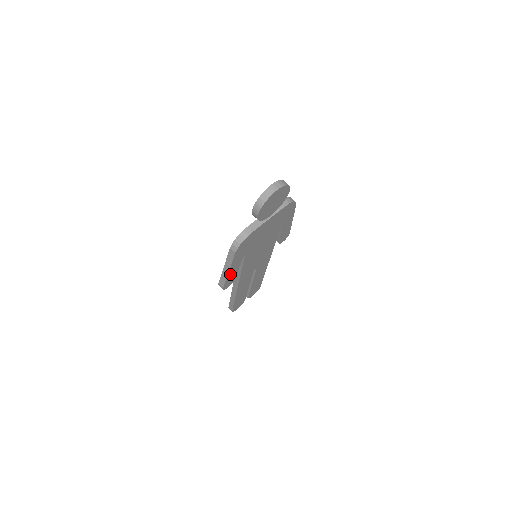
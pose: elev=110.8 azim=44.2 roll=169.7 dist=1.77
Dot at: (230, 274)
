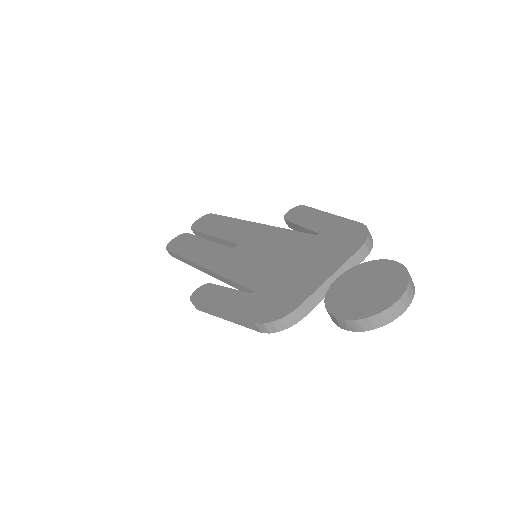
Dot at: occluded
